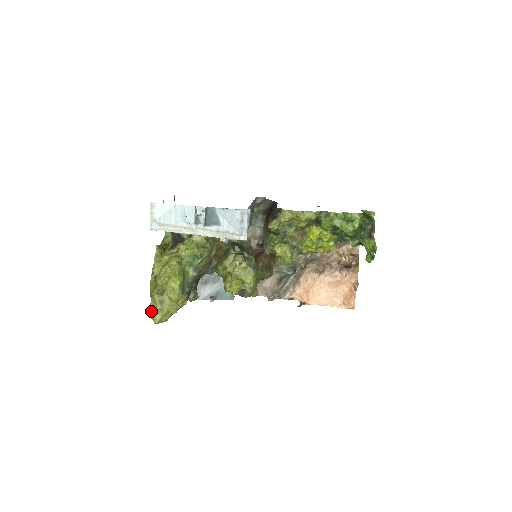
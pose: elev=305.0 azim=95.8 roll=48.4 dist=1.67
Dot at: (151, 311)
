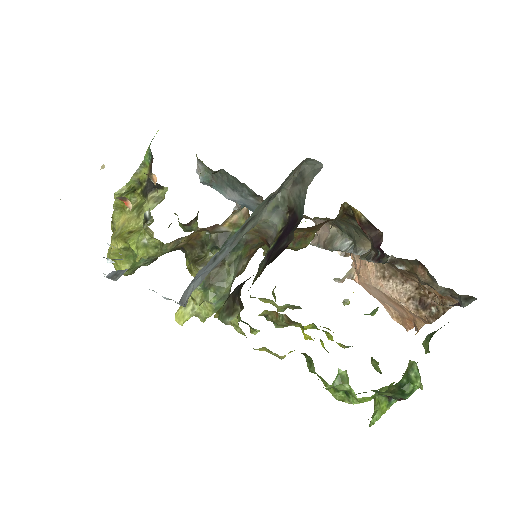
Dot at: occluded
